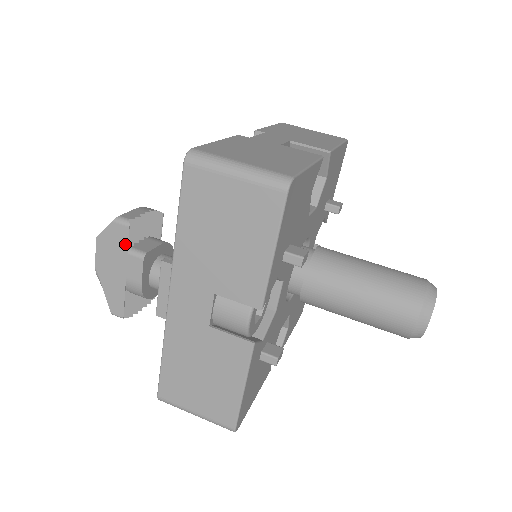
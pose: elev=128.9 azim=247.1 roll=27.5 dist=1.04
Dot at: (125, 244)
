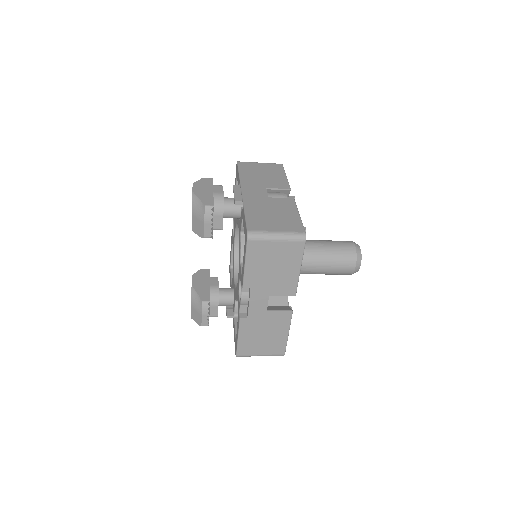
Dot at: (211, 183)
